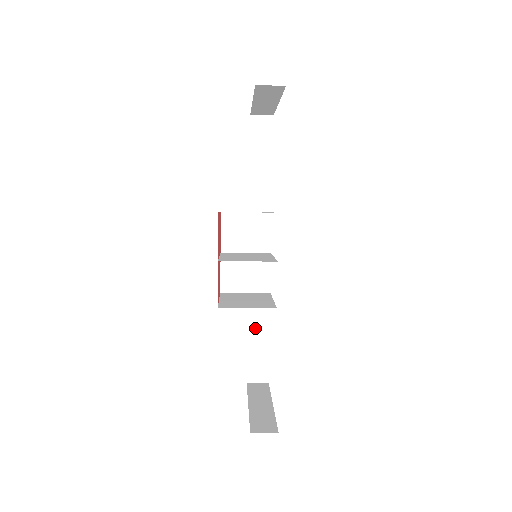
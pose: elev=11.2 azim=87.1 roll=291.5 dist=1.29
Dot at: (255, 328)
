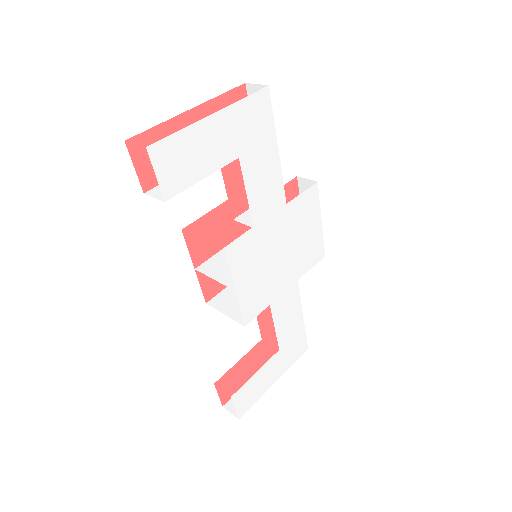
Dot at: occluded
